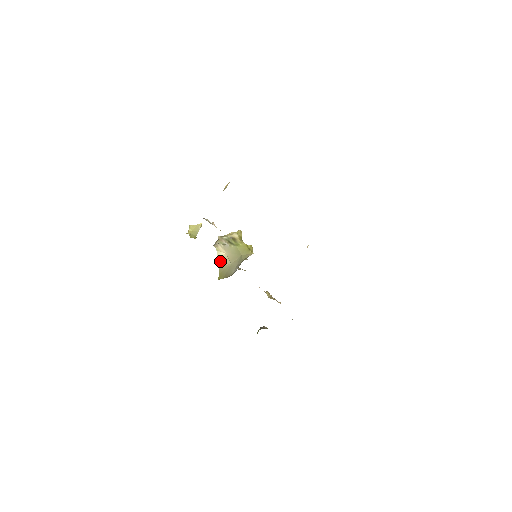
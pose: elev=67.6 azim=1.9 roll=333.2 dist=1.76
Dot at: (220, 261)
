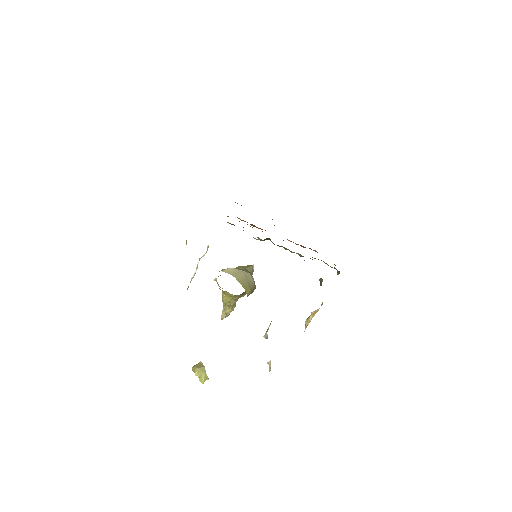
Dot at: (232, 274)
